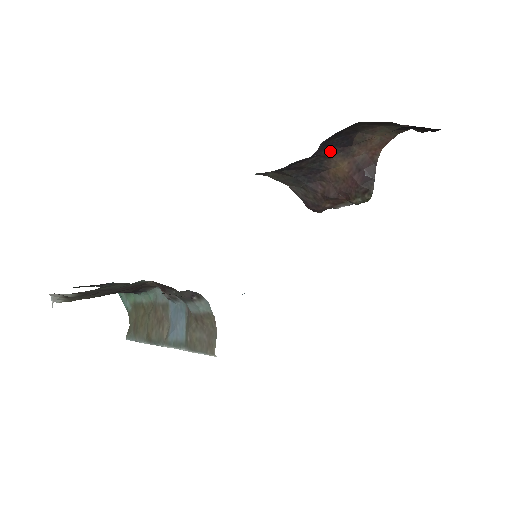
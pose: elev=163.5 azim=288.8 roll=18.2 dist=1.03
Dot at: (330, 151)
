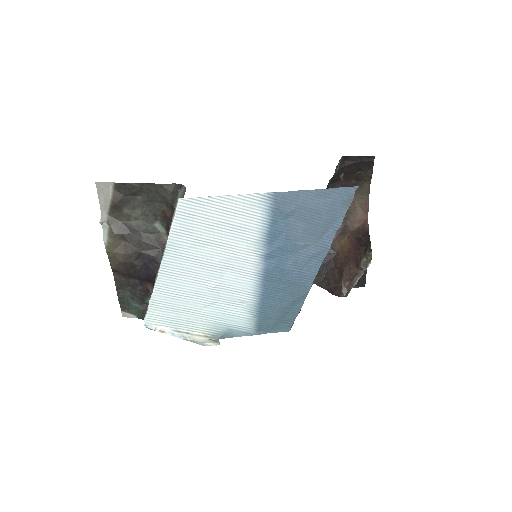
Dot at: occluded
